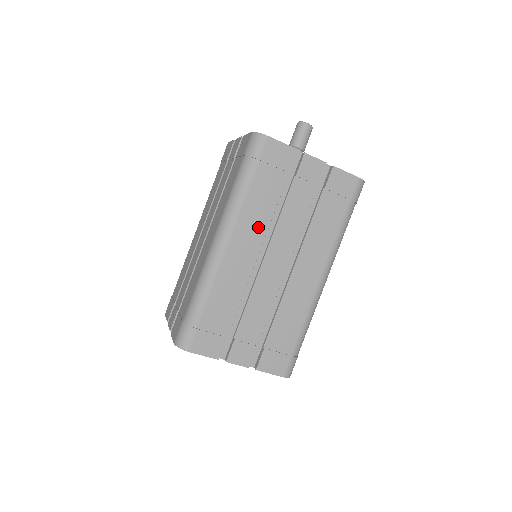
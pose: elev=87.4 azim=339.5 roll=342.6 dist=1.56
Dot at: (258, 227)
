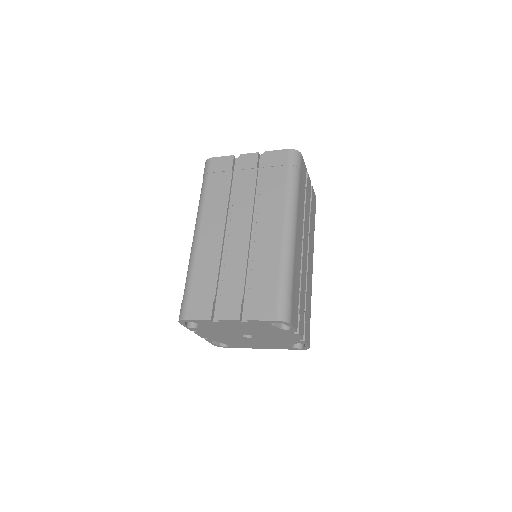
Dot at: (219, 212)
